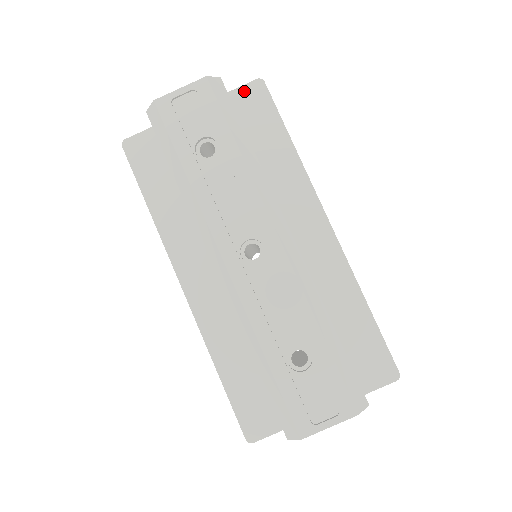
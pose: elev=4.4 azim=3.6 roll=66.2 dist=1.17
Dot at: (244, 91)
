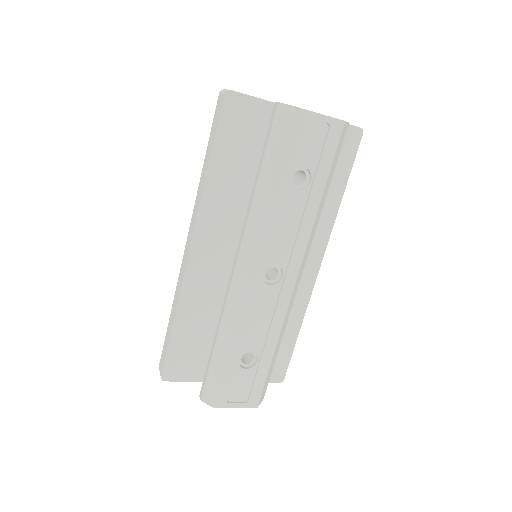
Dot at: occluded
